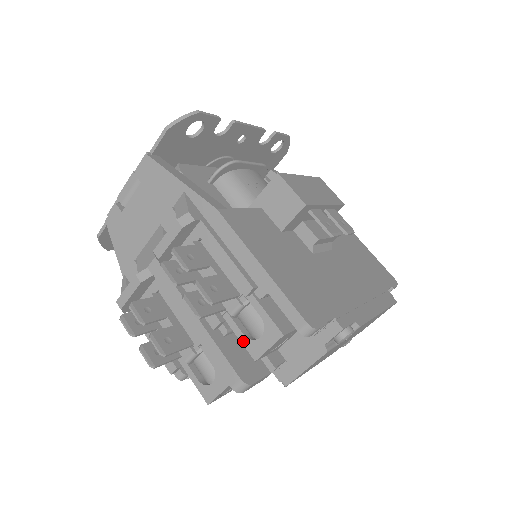
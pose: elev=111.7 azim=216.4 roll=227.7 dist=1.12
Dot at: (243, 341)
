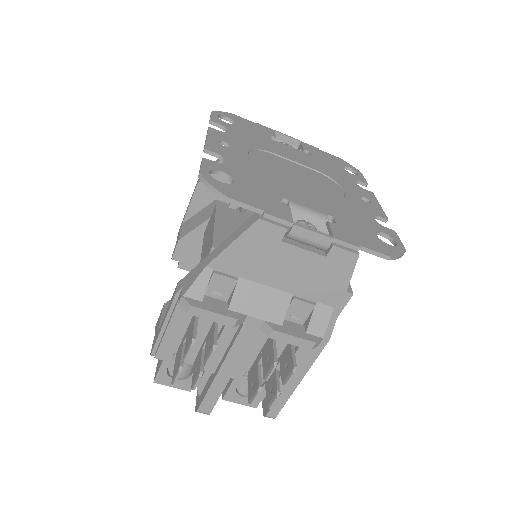
Dot at: (231, 388)
